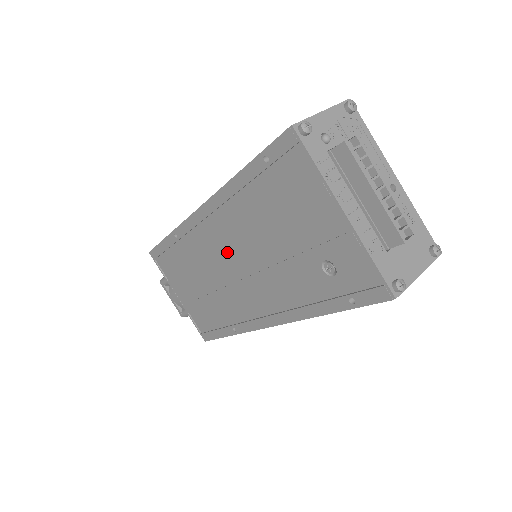
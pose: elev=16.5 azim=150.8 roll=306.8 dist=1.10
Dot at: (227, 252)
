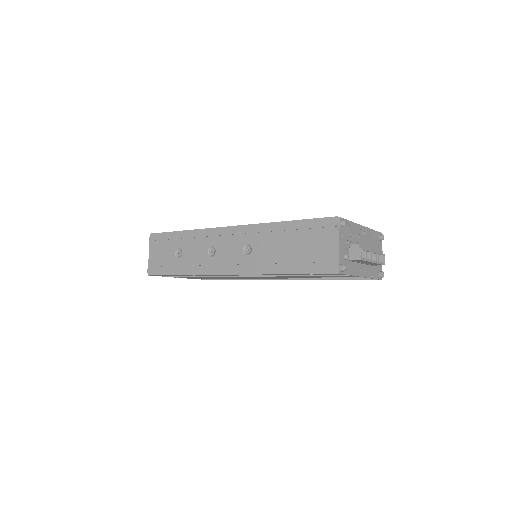
Dot at: occluded
